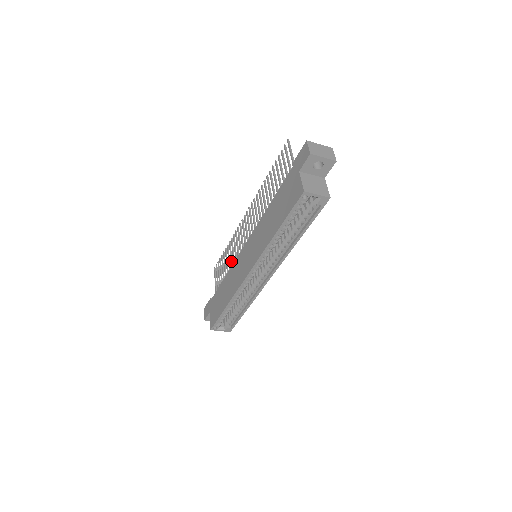
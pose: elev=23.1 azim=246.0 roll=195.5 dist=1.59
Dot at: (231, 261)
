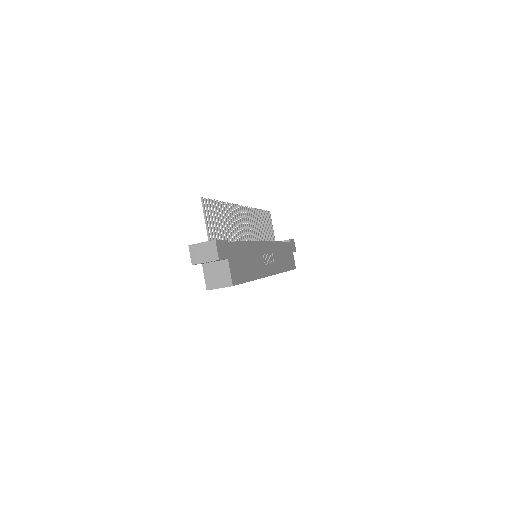
Dot at: (260, 233)
